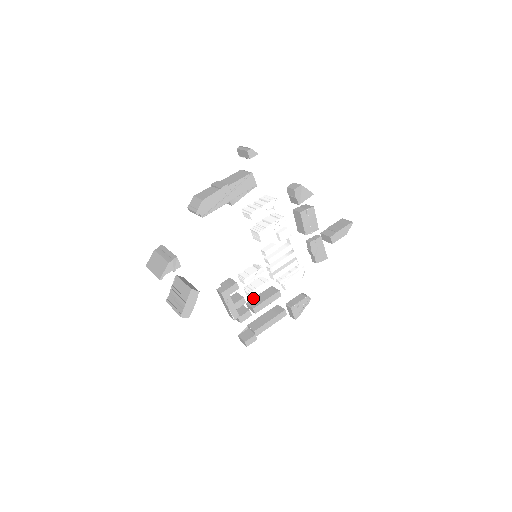
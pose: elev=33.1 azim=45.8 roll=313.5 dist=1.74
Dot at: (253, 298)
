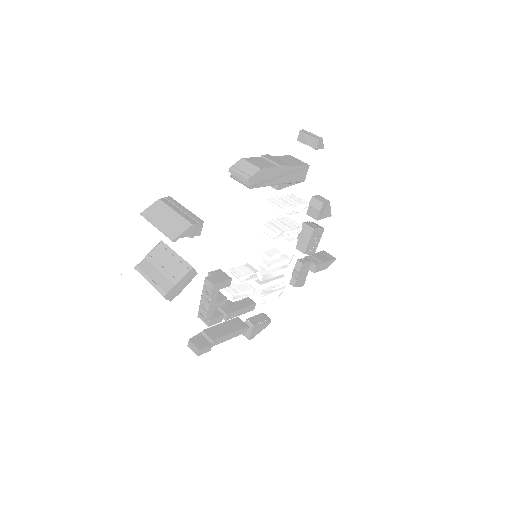
Dot at: occluded
